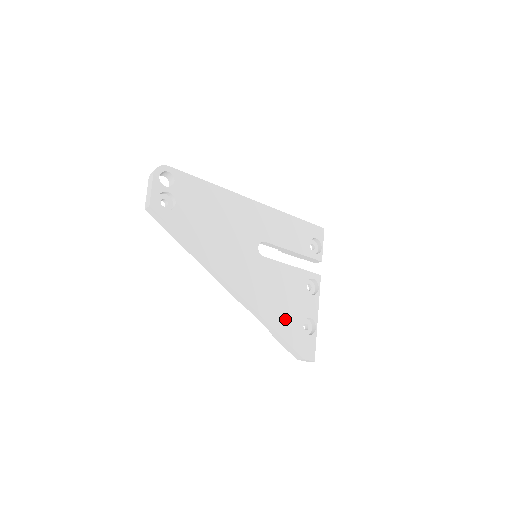
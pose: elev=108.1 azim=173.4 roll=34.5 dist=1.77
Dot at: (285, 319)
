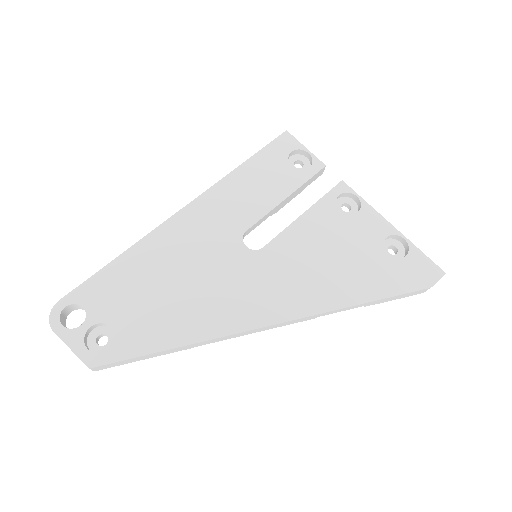
Dot at: (363, 276)
